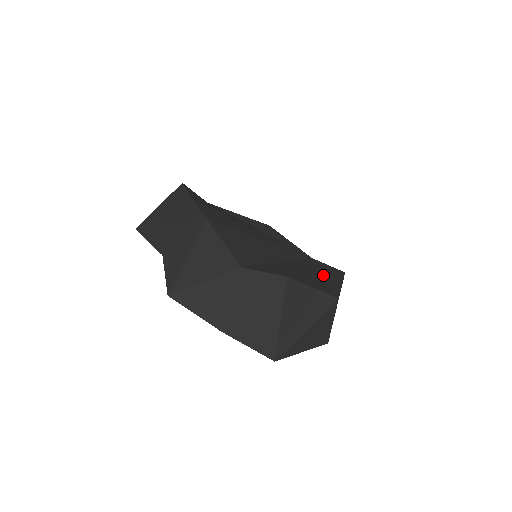
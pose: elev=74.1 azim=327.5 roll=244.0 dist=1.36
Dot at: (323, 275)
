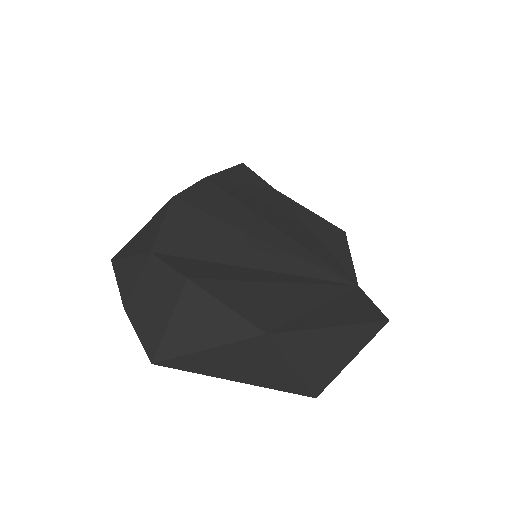
Dot at: (318, 306)
